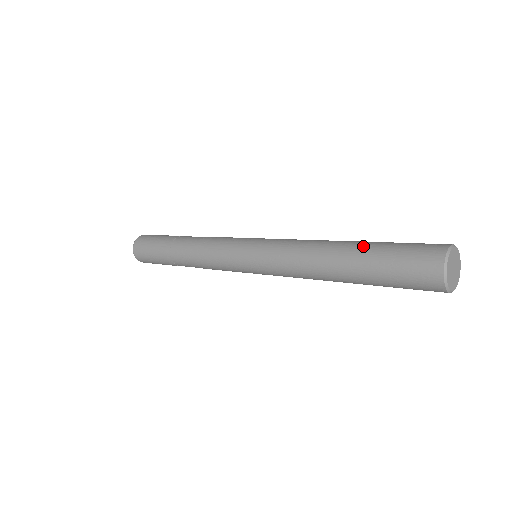
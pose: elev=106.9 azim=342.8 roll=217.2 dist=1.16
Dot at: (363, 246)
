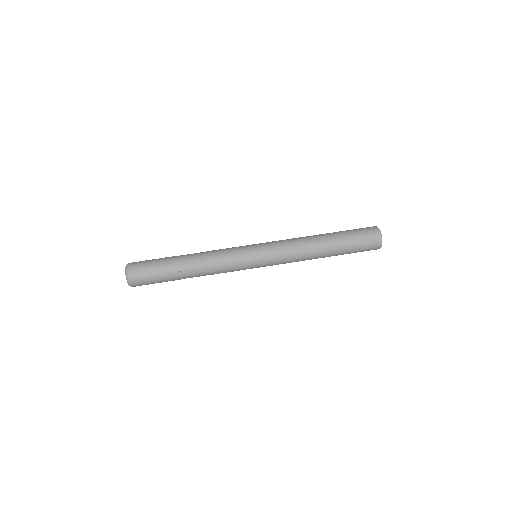
Dot at: (337, 237)
